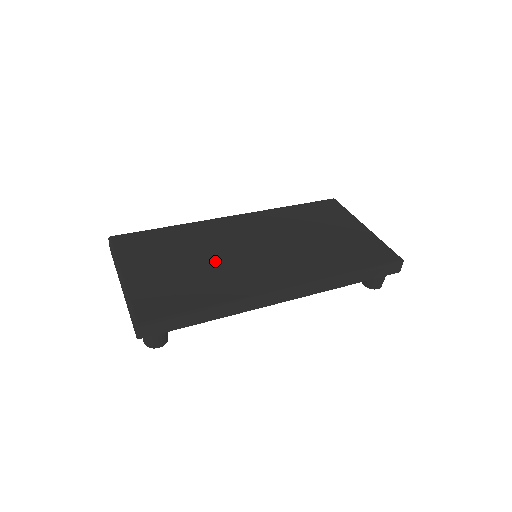
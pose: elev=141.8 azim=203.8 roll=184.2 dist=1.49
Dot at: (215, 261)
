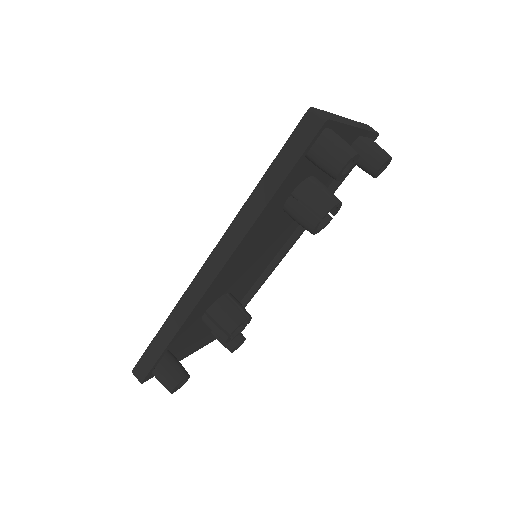
Dot at: occluded
